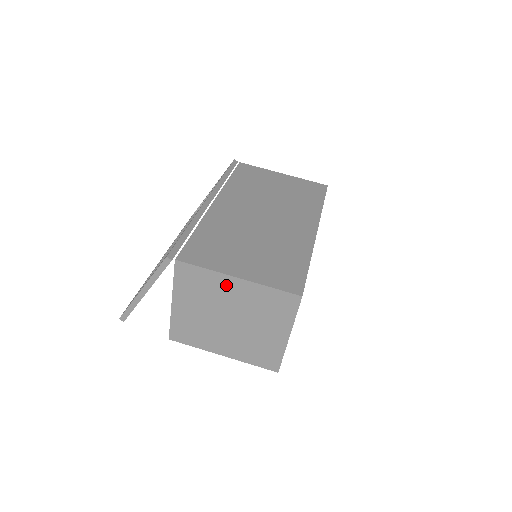
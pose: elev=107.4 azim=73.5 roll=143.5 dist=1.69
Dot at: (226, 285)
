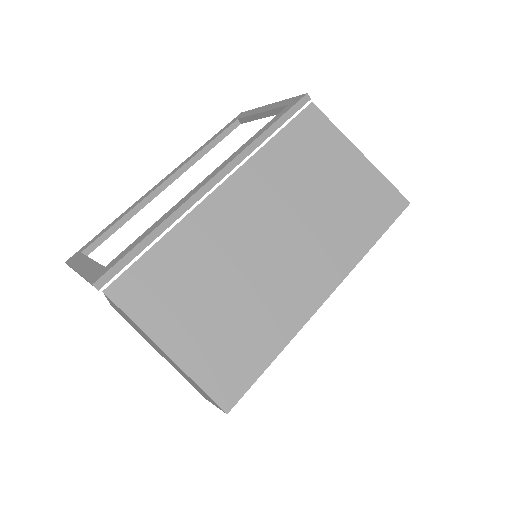
Dot at: (155, 344)
